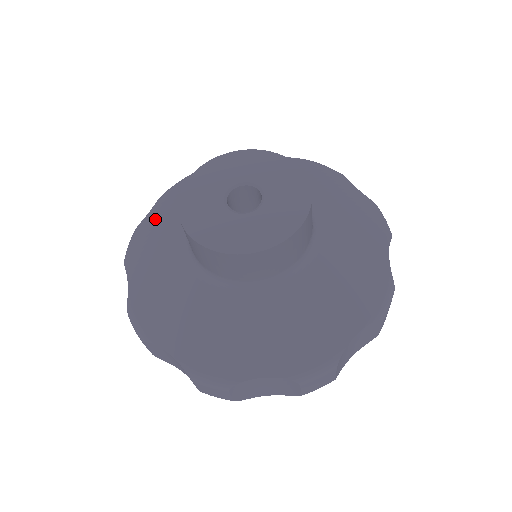
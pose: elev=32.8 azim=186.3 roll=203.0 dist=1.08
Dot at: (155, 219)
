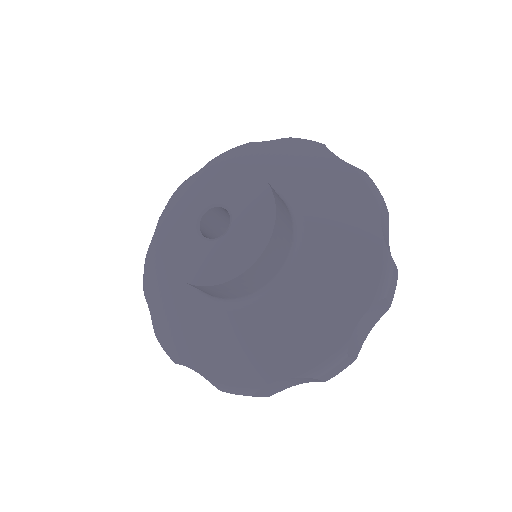
Dot at: occluded
